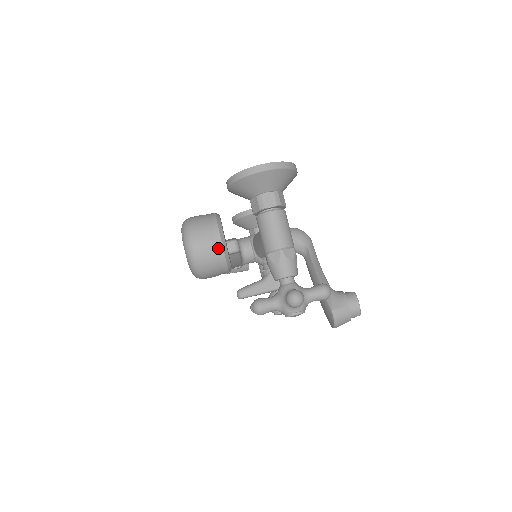
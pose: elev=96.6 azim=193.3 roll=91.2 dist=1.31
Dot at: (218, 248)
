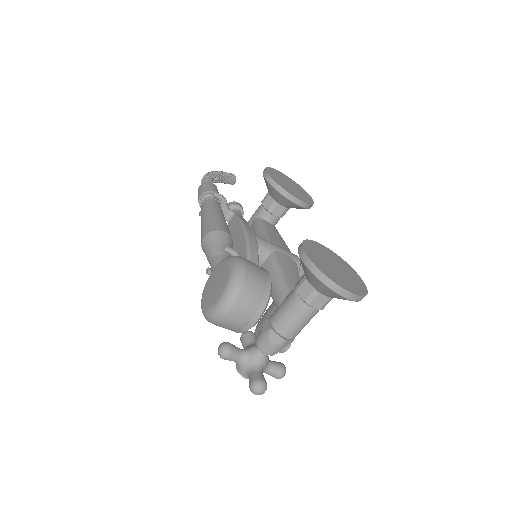
Dot at: (245, 327)
